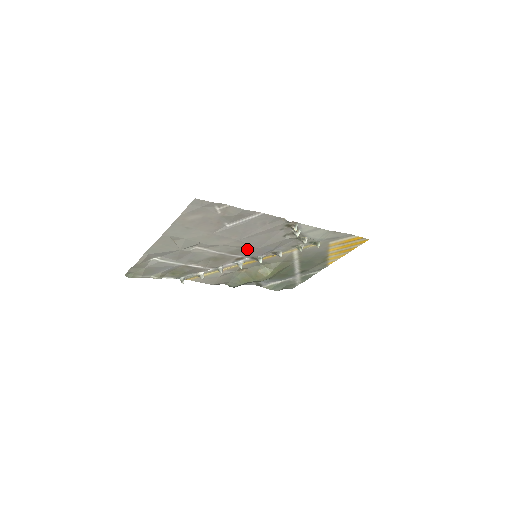
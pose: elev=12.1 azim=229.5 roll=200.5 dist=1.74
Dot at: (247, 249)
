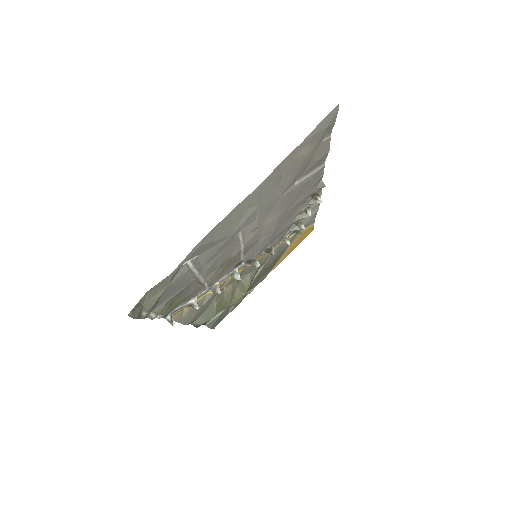
Dot at: (262, 240)
